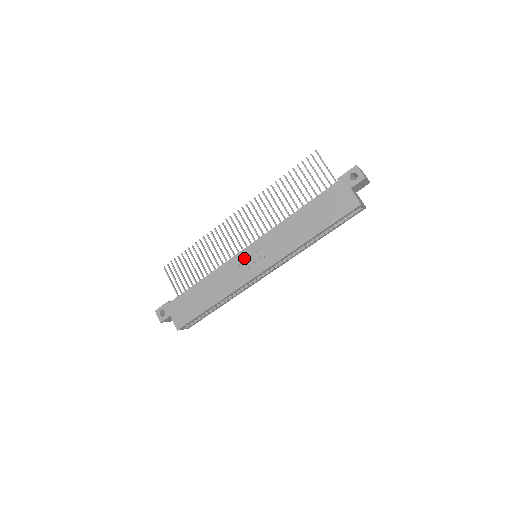
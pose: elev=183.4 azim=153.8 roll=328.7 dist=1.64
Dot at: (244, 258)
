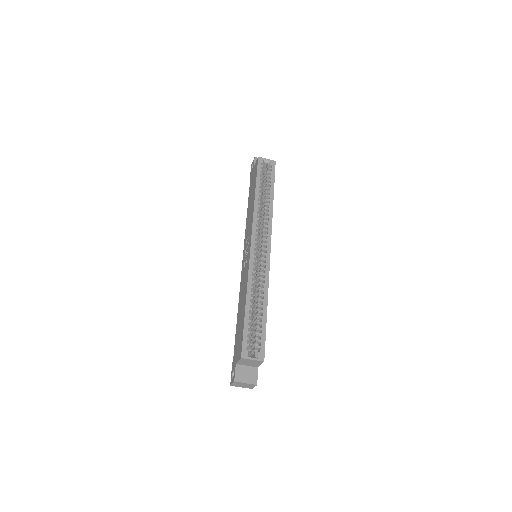
Dot at: (244, 261)
